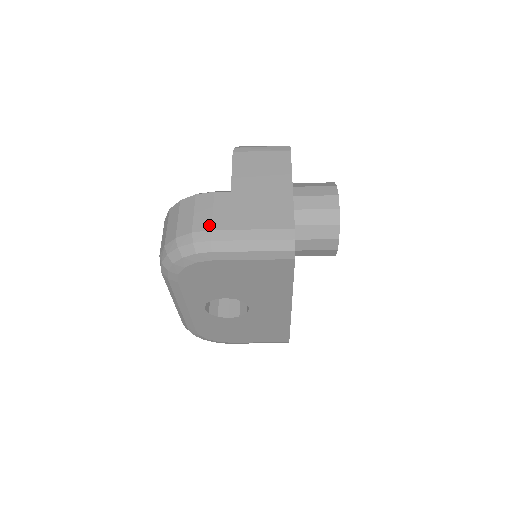
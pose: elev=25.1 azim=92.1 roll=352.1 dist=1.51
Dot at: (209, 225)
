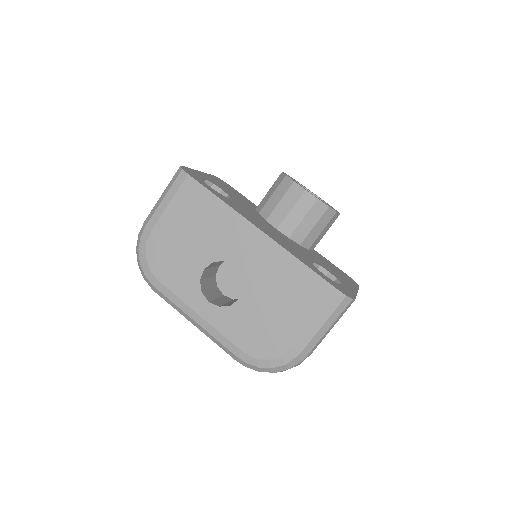
Dot at: occluded
